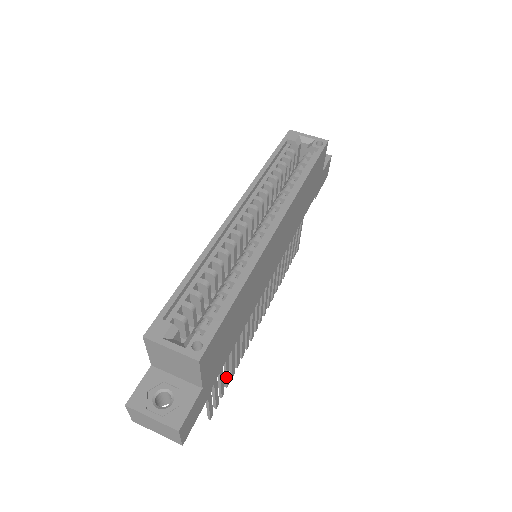
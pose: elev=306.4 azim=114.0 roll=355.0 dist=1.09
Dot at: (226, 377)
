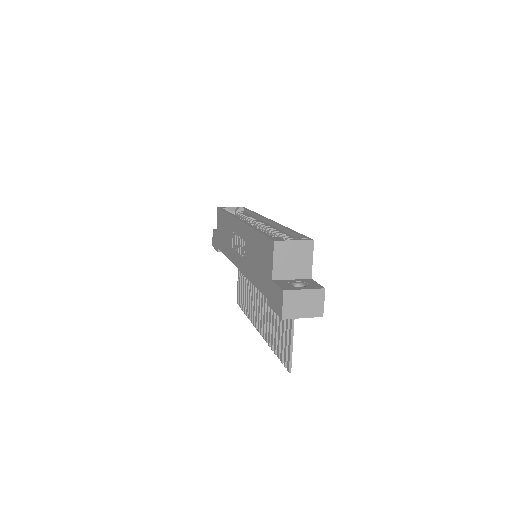
Dot at: (281, 340)
